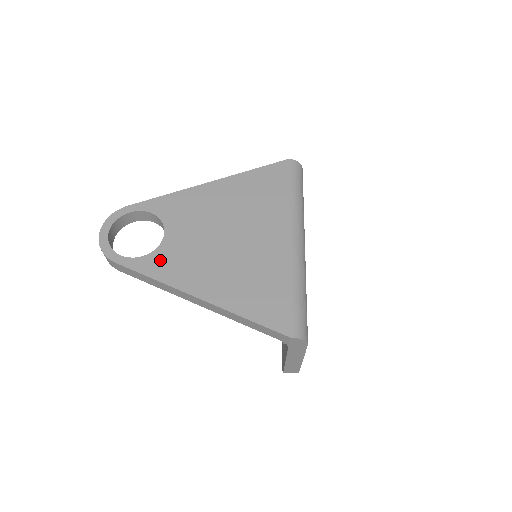
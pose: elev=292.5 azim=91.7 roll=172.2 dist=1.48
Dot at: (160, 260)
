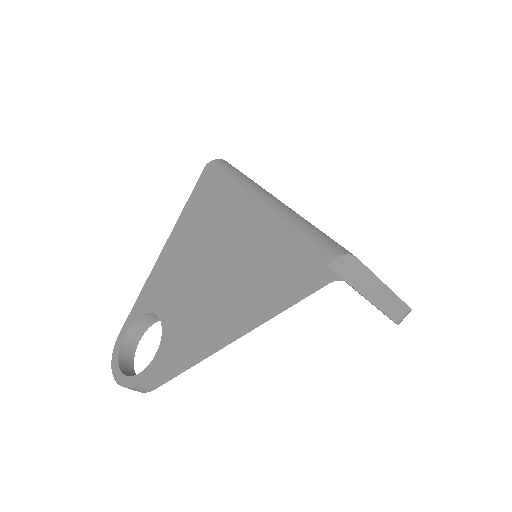
Dot at: (171, 340)
